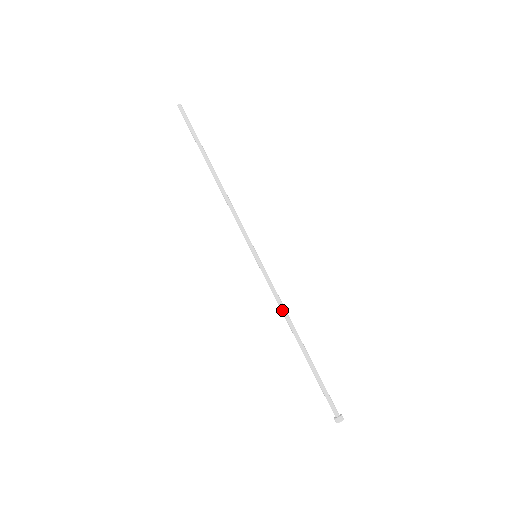
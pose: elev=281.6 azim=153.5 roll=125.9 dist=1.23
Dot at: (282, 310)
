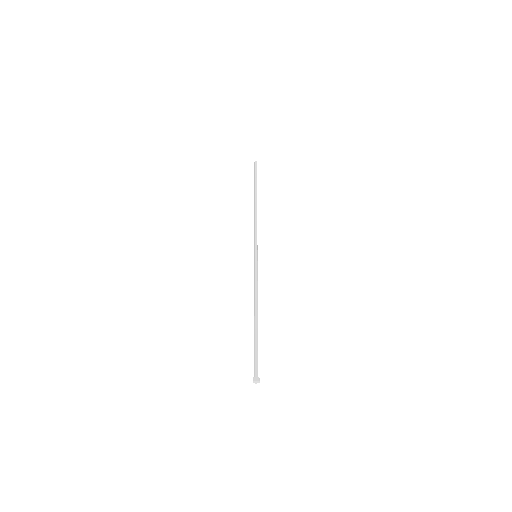
Dot at: (256, 293)
